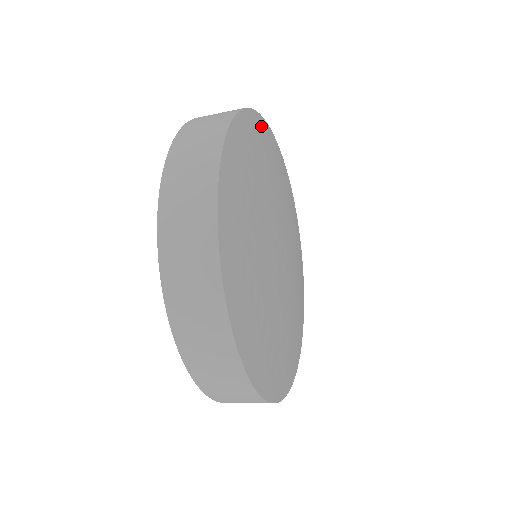
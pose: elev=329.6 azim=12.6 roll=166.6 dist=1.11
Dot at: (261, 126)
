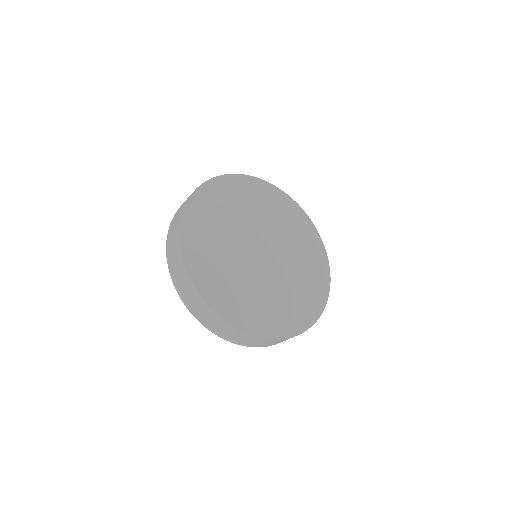
Dot at: (189, 231)
